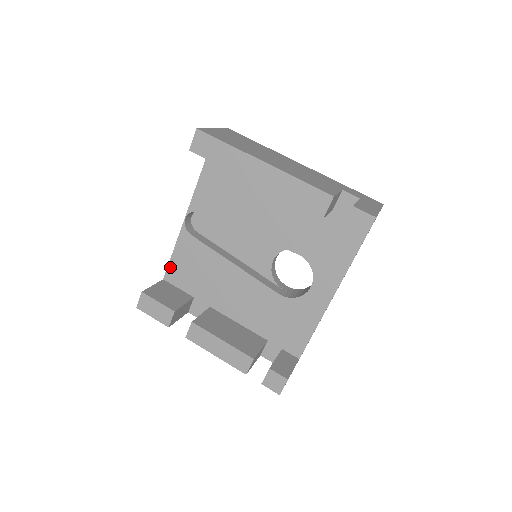
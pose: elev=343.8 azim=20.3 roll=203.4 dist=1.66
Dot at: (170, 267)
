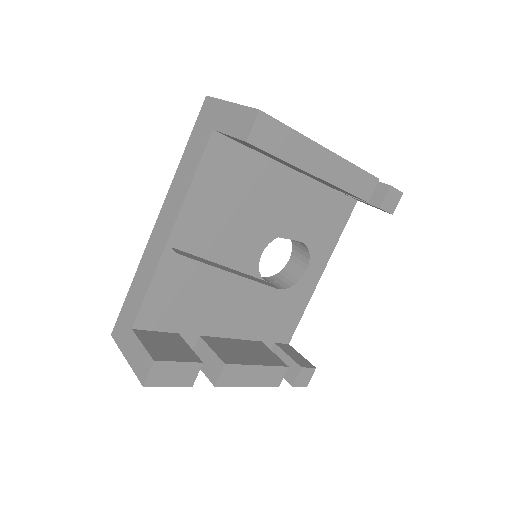
Dot at: (144, 308)
